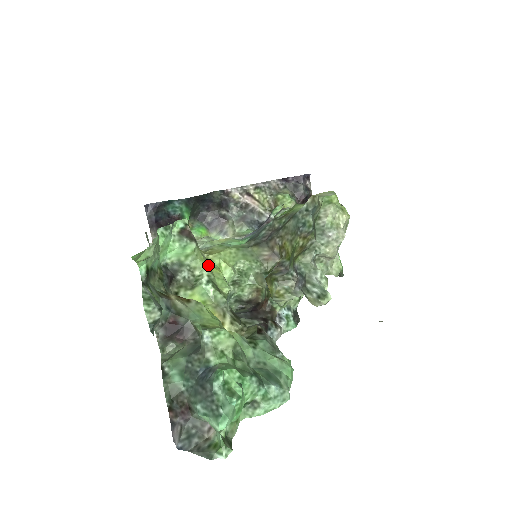
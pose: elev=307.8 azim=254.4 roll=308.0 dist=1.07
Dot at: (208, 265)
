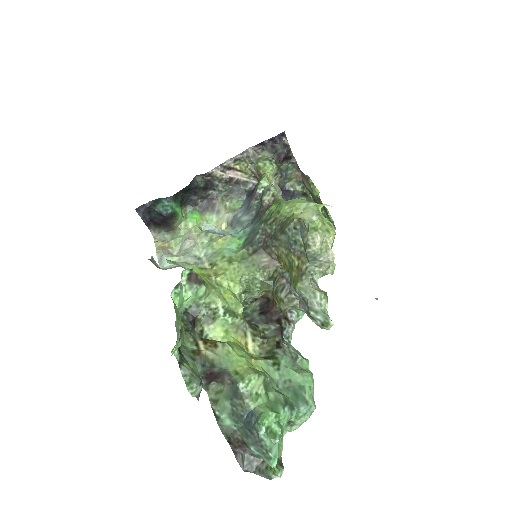
Dot at: (219, 294)
